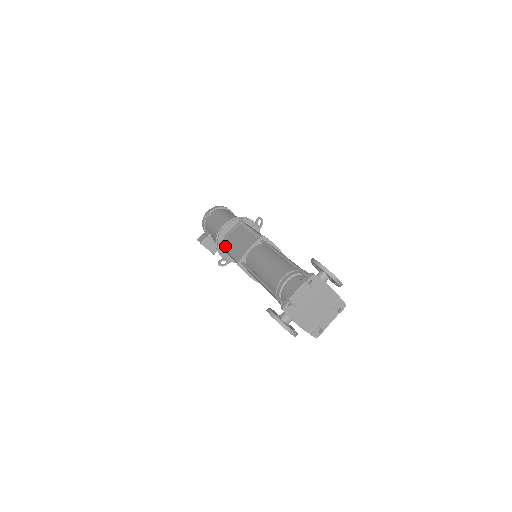
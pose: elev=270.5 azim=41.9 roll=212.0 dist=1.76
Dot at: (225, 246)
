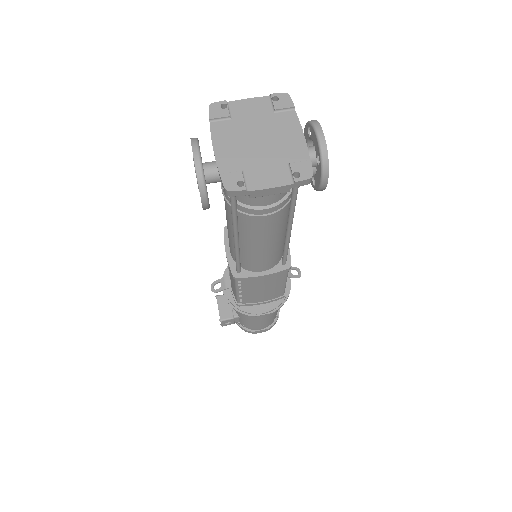
Dot at: occluded
